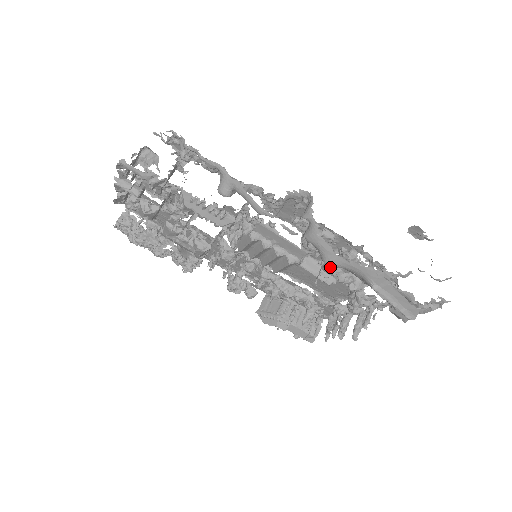
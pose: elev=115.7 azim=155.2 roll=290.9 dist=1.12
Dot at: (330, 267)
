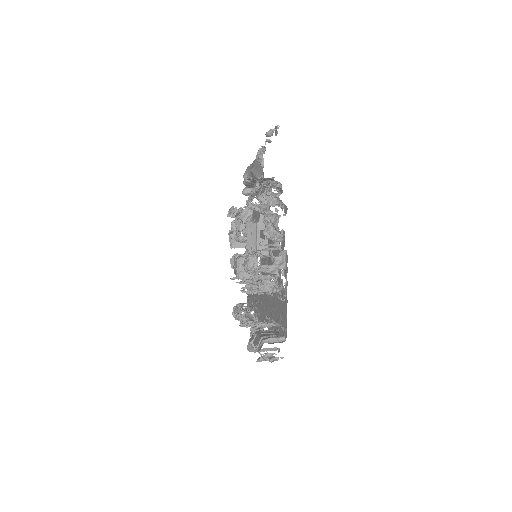
Dot at: (244, 176)
